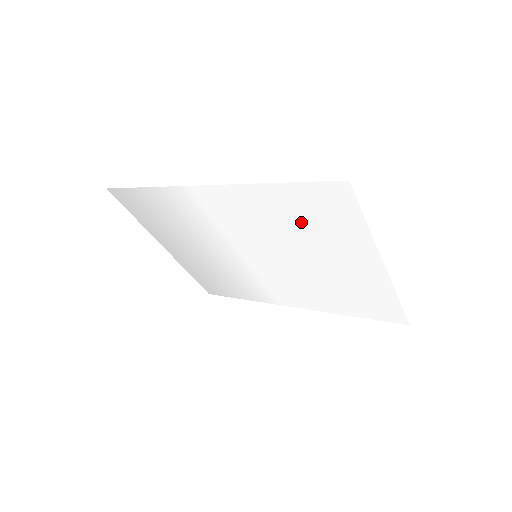
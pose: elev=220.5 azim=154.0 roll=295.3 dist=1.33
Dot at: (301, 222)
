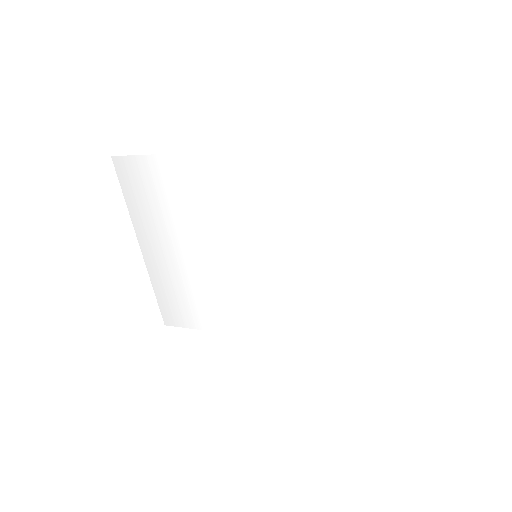
Dot at: (331, 202)
